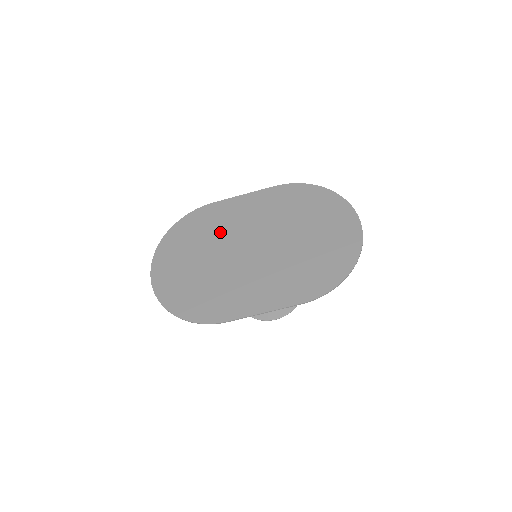
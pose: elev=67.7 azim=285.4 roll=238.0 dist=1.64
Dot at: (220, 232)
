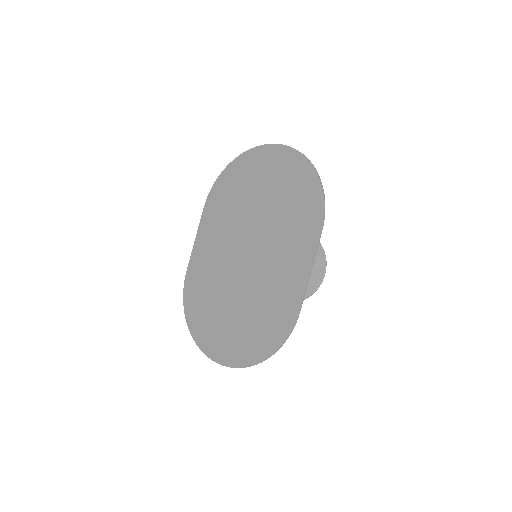
Dot at: (216, 277)
